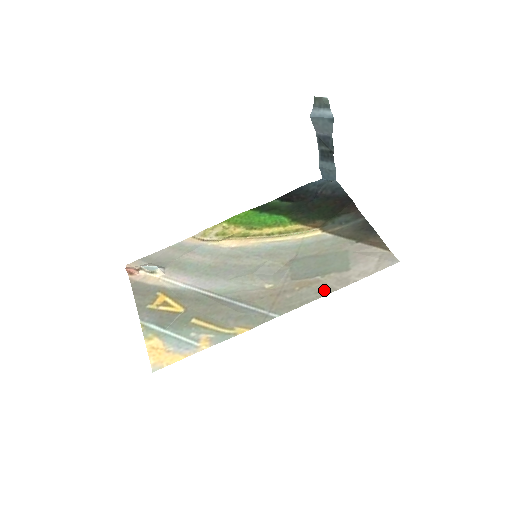
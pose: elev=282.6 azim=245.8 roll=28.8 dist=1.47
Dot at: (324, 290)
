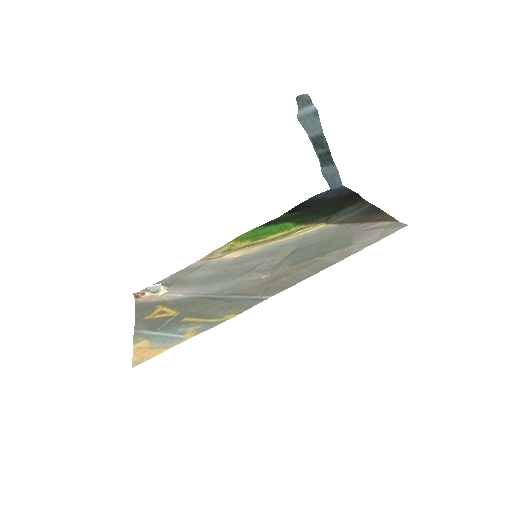
Dot at: (323, 266)
